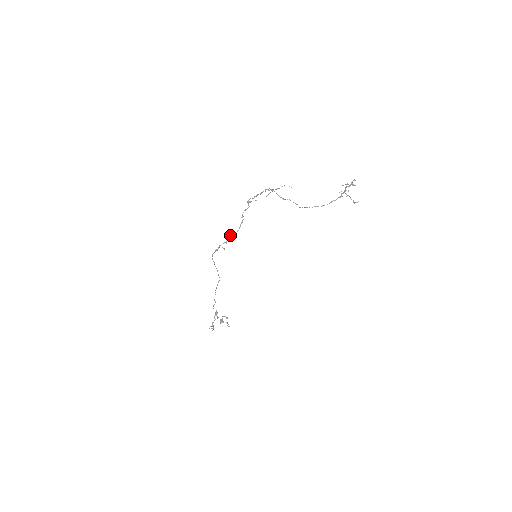
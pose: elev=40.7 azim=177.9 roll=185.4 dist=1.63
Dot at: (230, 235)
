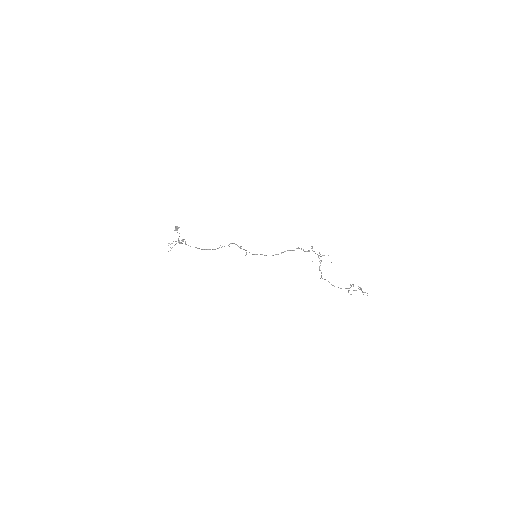
Dot at: (261, 254)
